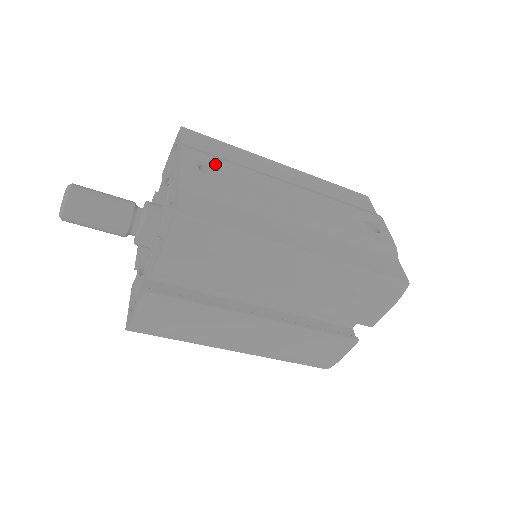
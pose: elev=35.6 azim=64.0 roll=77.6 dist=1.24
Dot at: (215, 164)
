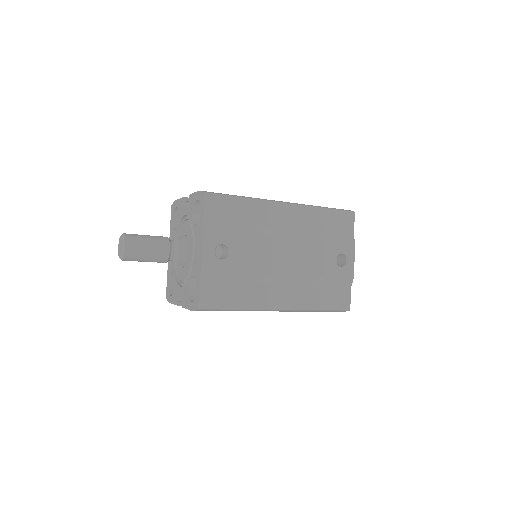
Dot at: (228, 242)
